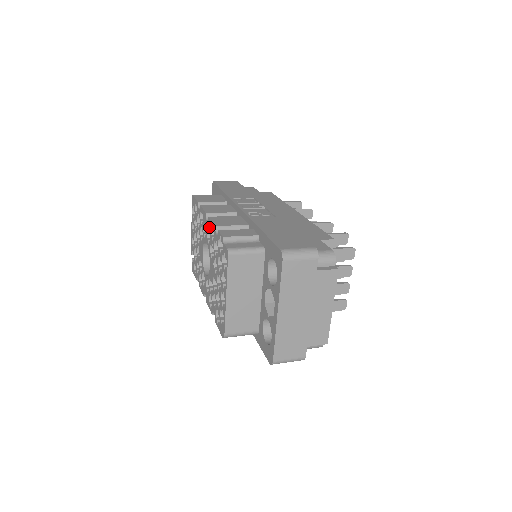
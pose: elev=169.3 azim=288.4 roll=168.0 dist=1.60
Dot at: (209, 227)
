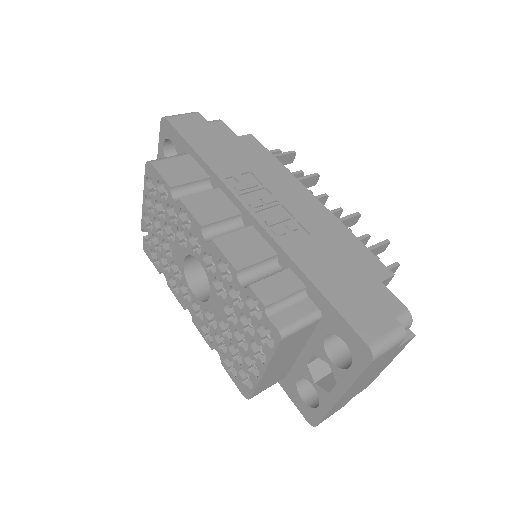
Dot at: (213, 255)
